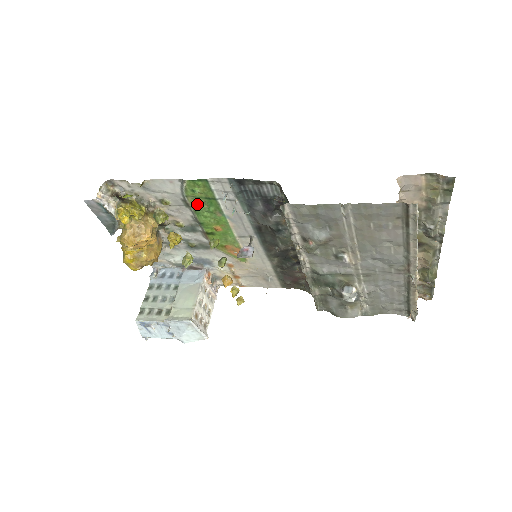
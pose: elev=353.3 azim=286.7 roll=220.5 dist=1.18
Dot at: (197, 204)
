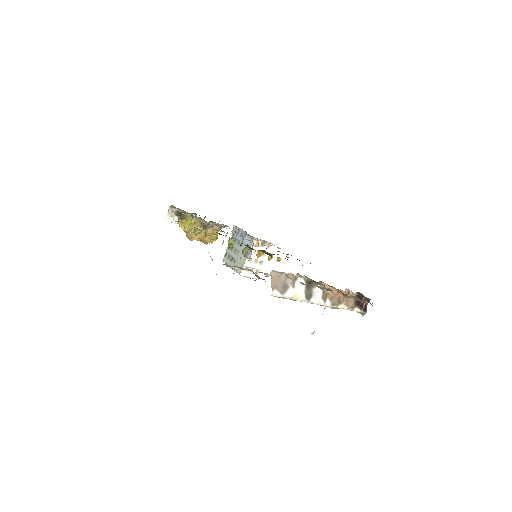
Dot at: occluded
